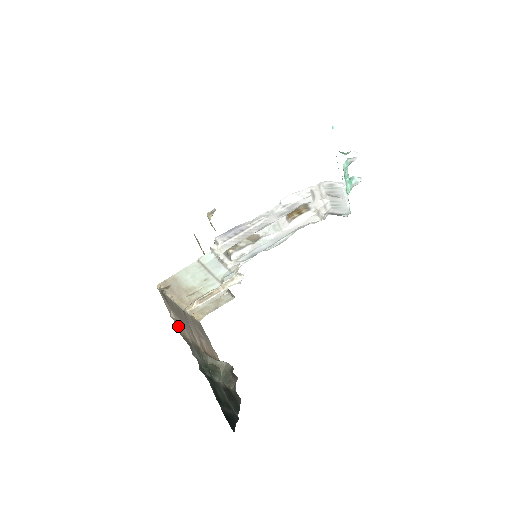
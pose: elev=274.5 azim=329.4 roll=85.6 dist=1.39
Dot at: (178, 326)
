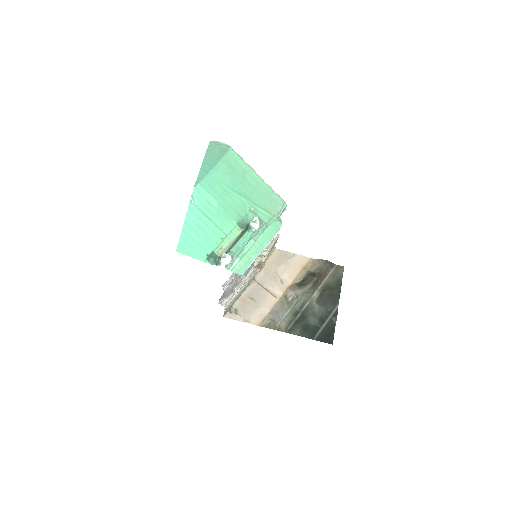
Dot at: (255, 320)
